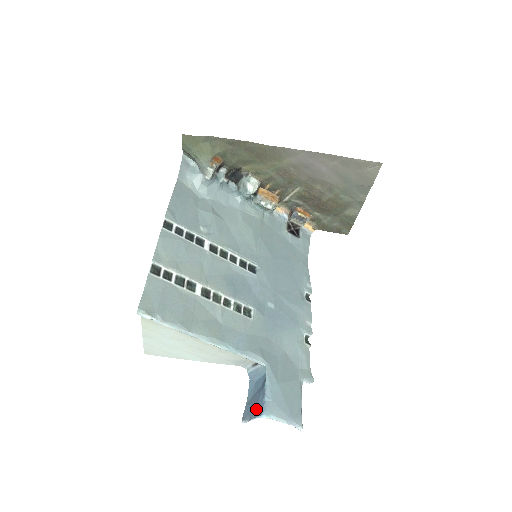
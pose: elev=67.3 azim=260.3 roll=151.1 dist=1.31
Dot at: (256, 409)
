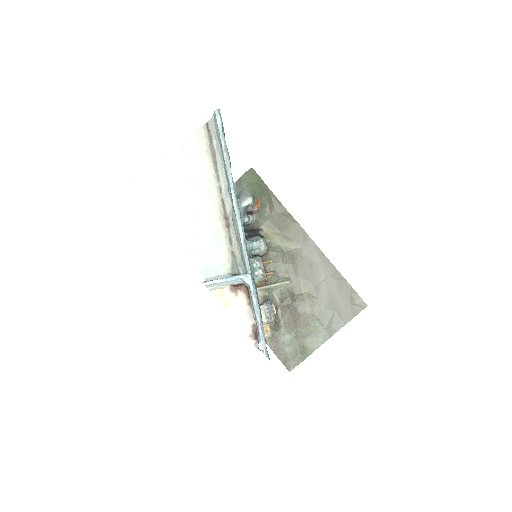
Dot at: occluded
